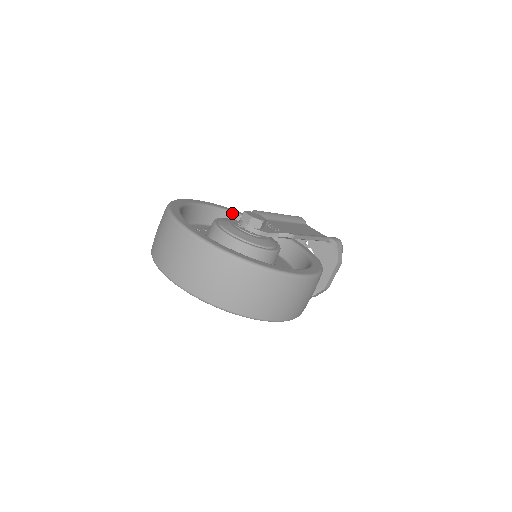
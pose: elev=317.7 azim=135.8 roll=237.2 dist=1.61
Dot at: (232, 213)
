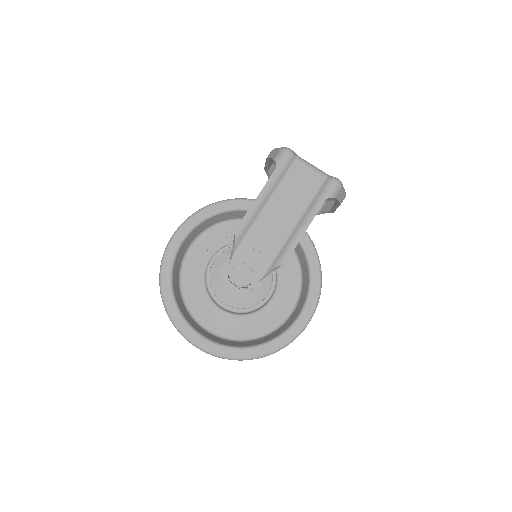
Dot at: (213, 216)
